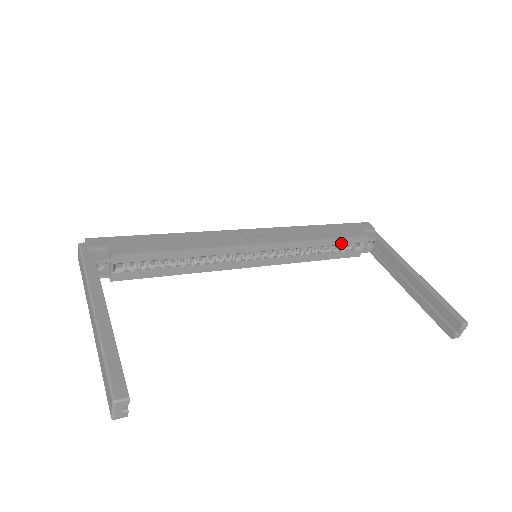
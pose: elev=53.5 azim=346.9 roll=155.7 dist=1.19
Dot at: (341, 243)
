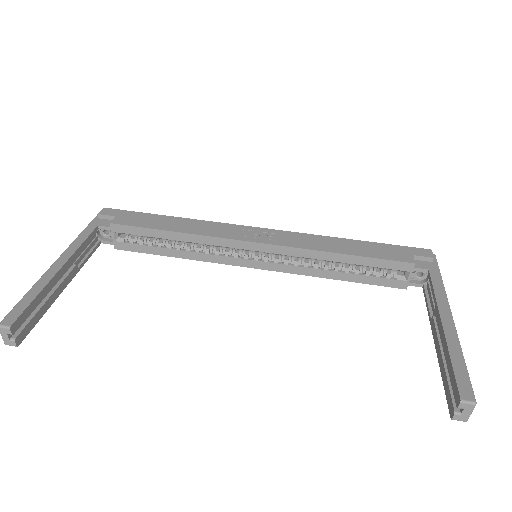
Dot at: (371, 264)
